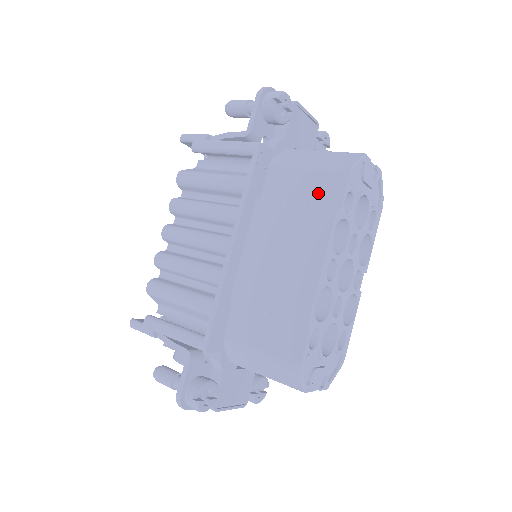
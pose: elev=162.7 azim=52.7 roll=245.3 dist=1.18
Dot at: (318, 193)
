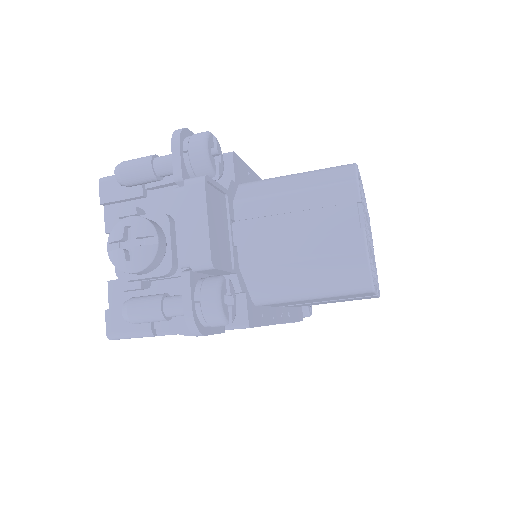
Dot at: occluded
